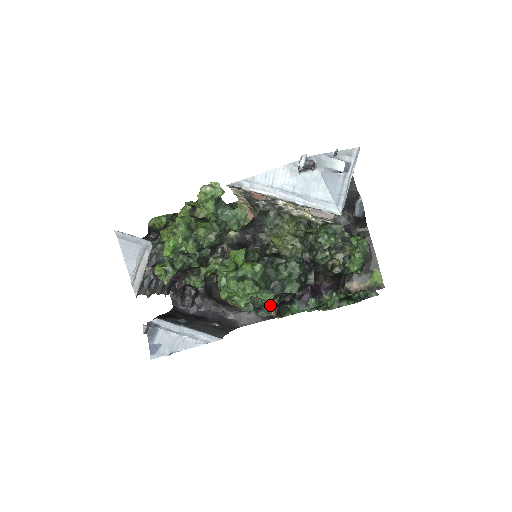
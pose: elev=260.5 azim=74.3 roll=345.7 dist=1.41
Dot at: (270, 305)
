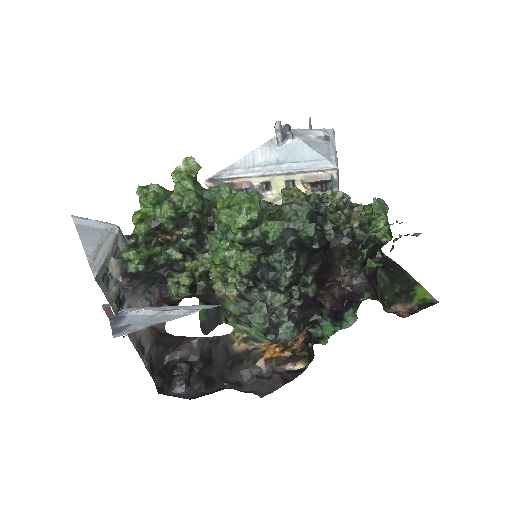
Dot at: (291, 314)
